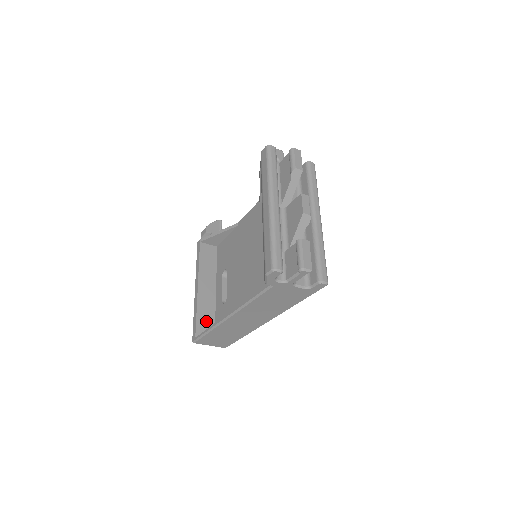
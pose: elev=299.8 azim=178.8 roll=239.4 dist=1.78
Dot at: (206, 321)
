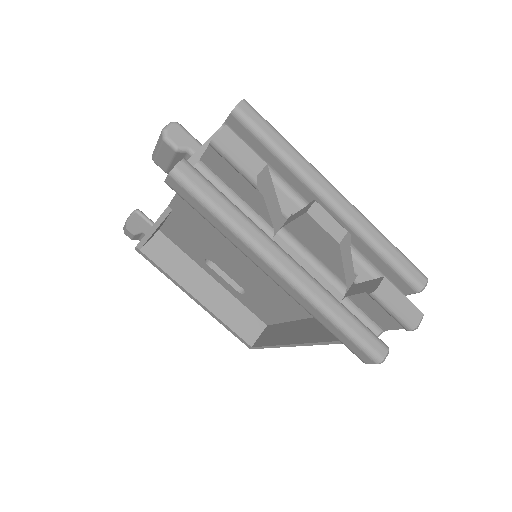
Dot at: (241, 320)
